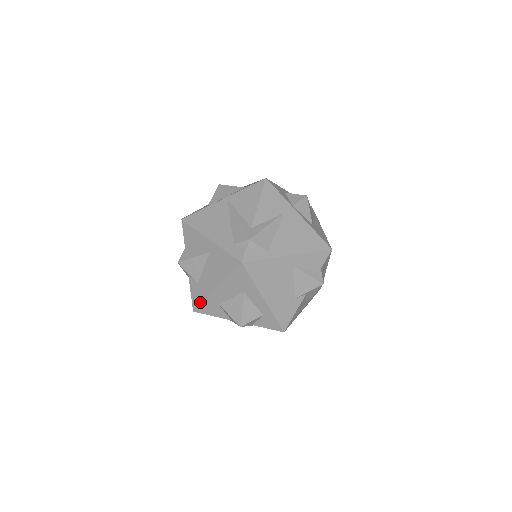
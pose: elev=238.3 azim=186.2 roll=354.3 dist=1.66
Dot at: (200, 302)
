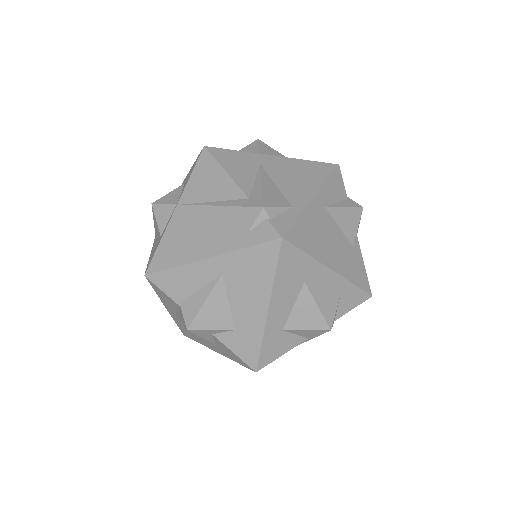
Dot at: (257, 350)
